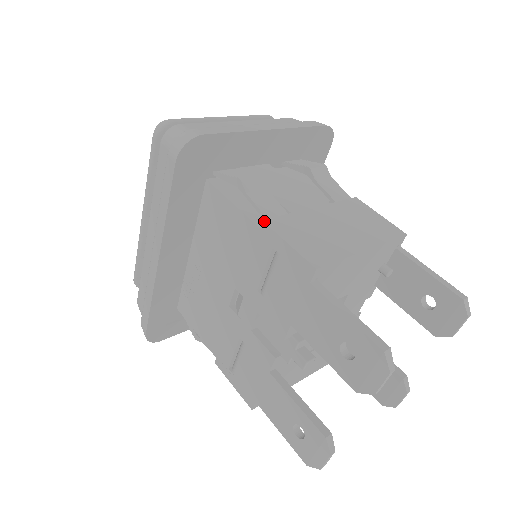
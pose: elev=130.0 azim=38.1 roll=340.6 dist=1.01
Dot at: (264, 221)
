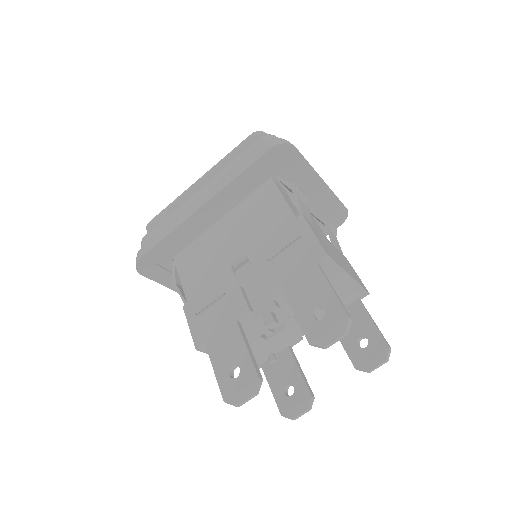
Dot at: (303, 215)
